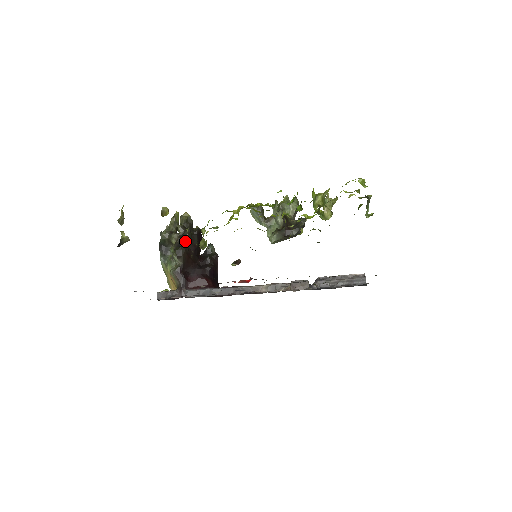
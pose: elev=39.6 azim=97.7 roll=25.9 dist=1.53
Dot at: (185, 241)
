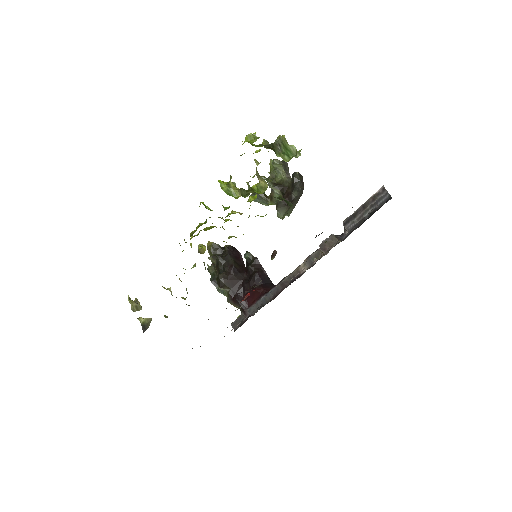
Dot at: (222, 268)
